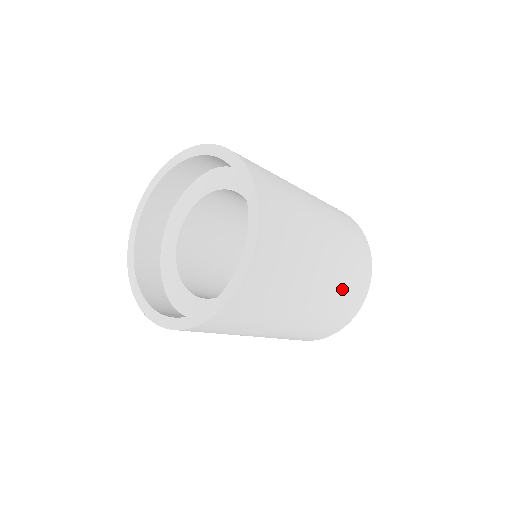
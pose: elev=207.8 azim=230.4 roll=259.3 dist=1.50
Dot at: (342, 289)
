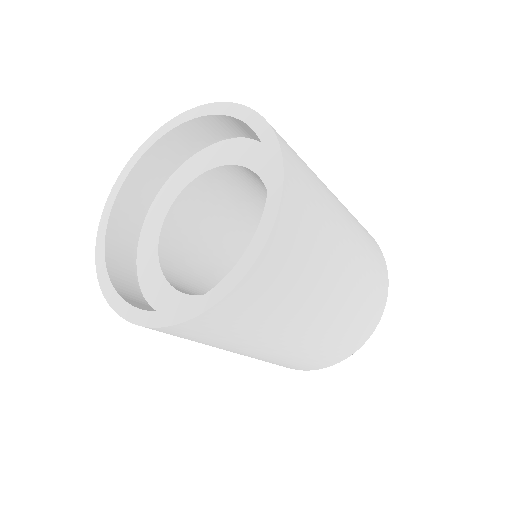
Dot at: (367, 252)
